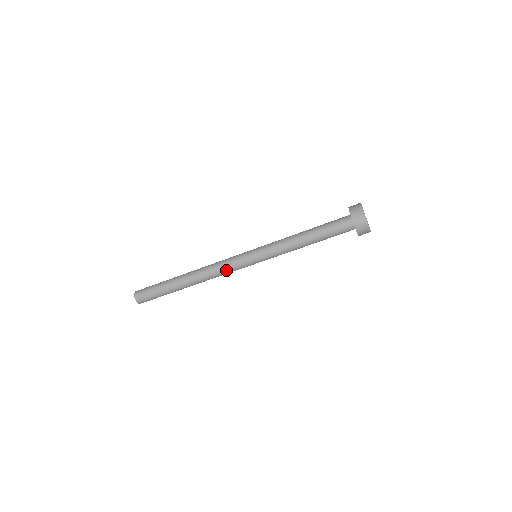
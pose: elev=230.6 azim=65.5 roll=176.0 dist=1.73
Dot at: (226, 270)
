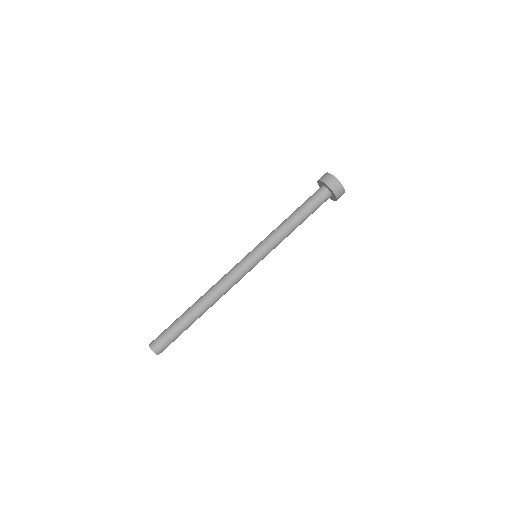
Dot at: (229, 273)
